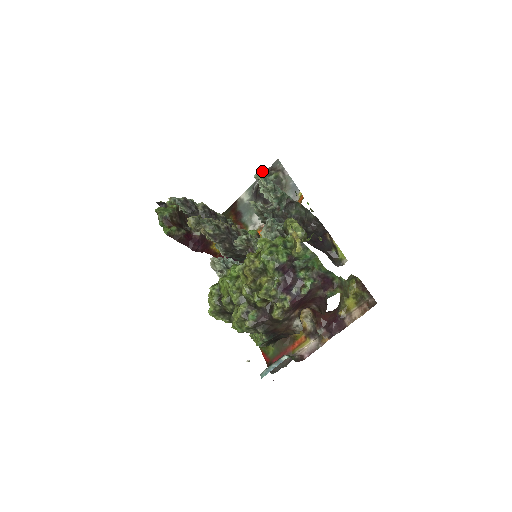
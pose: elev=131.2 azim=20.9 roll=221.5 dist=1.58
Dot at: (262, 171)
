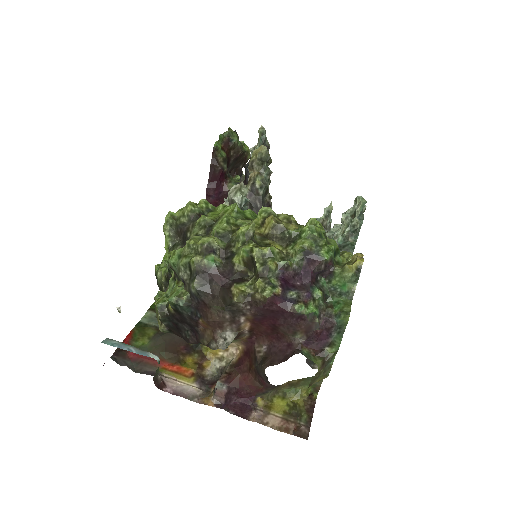
Dot at: occluded
